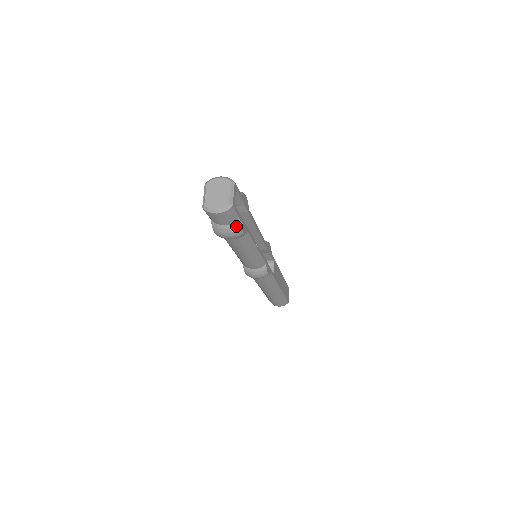
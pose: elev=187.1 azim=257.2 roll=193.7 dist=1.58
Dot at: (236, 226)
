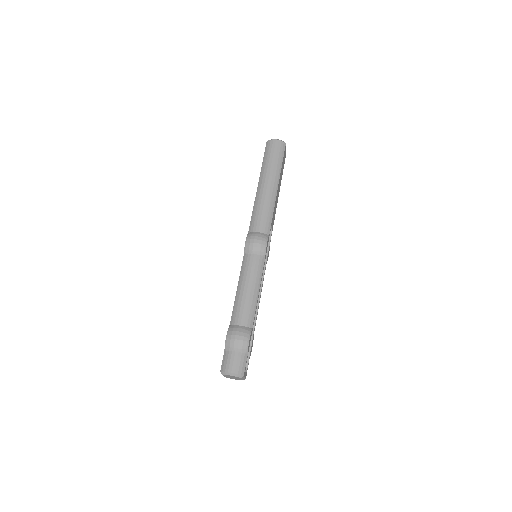
Dot at: occluded
